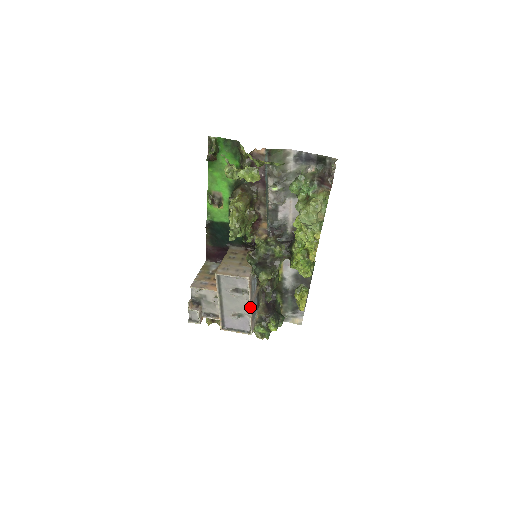
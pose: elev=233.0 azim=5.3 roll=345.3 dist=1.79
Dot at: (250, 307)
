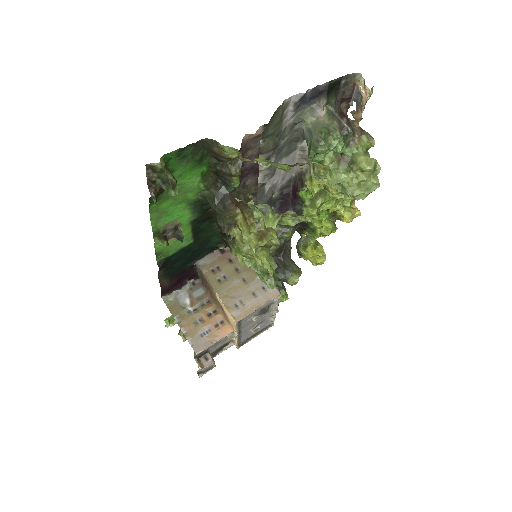
Dot at: (277, 311)
